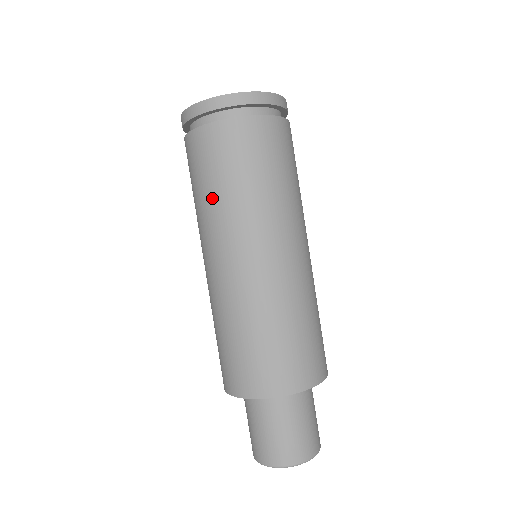
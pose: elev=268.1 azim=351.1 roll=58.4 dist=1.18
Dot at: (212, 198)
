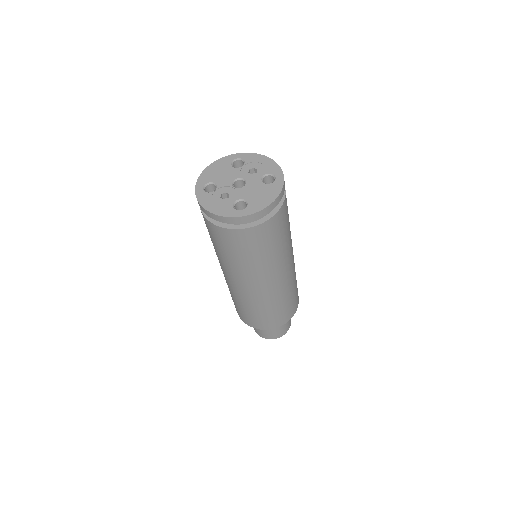
Dot at: (220, 254)
